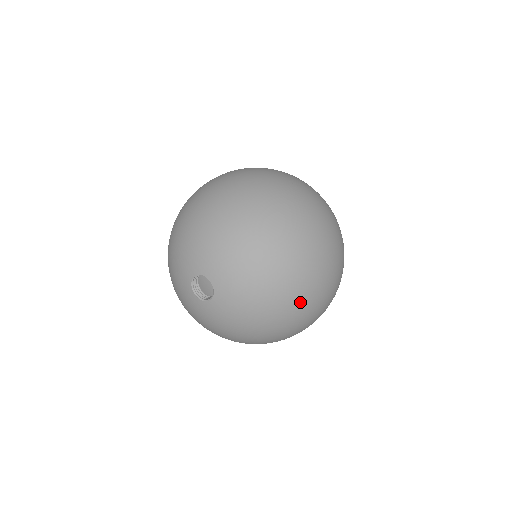
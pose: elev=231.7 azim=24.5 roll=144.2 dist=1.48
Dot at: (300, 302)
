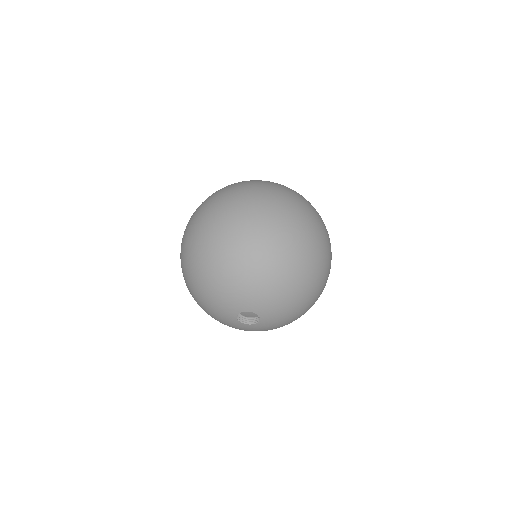
Dot at: occluded
